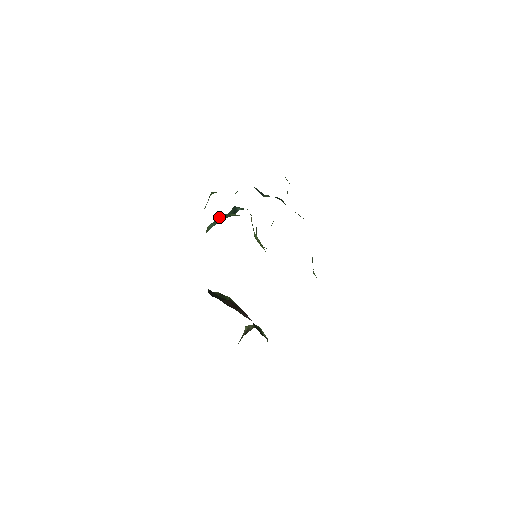
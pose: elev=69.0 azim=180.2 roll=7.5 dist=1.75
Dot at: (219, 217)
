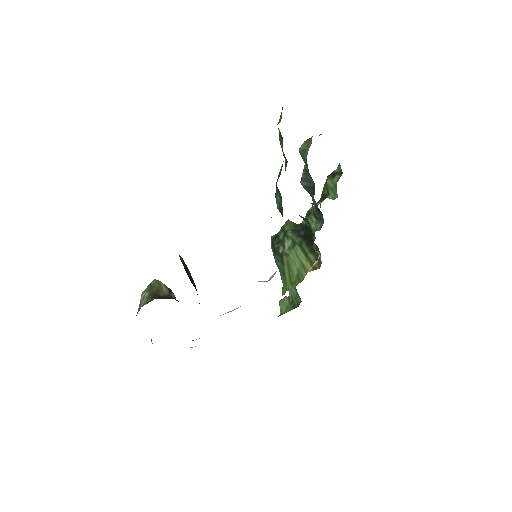
Dot at: occluded
